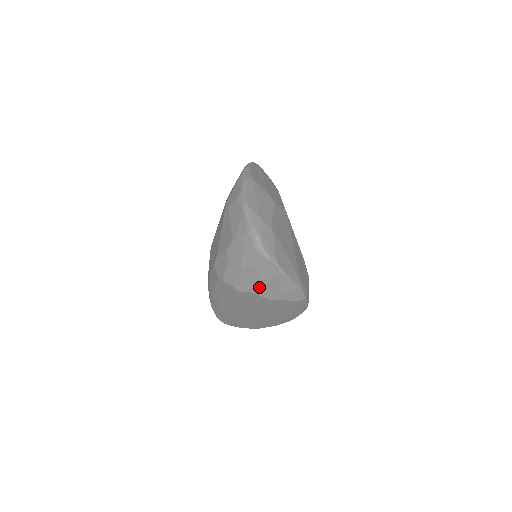
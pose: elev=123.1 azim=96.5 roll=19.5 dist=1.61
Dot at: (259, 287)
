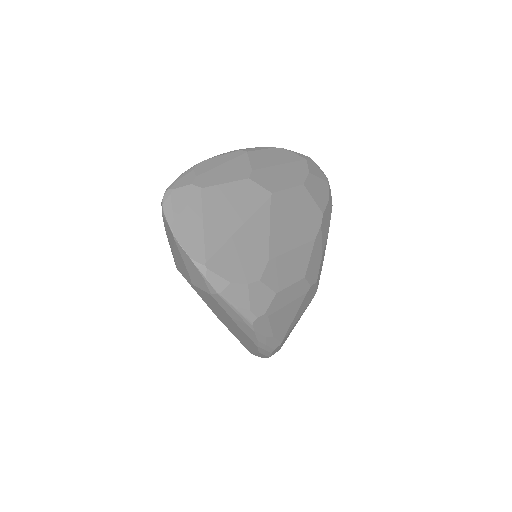
Dot at: (176, 261)
